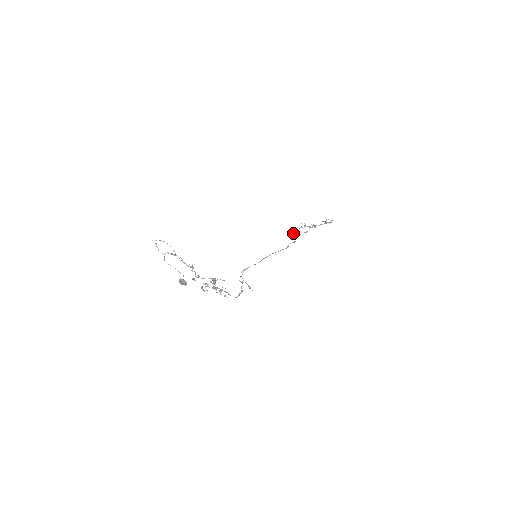
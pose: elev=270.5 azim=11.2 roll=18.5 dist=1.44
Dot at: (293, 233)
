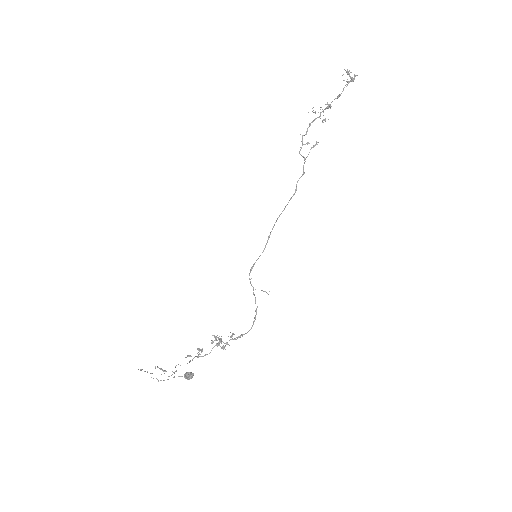
Dot at: occluded
